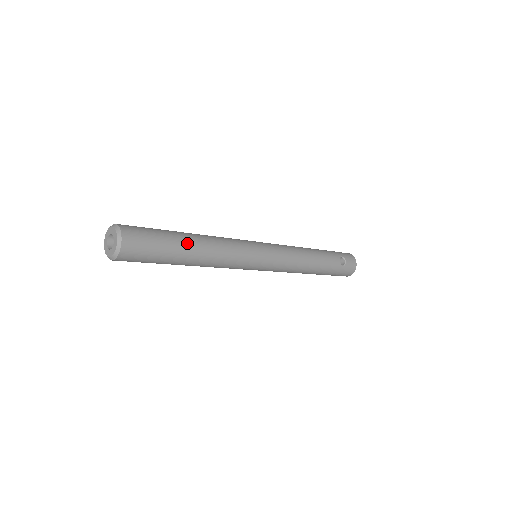
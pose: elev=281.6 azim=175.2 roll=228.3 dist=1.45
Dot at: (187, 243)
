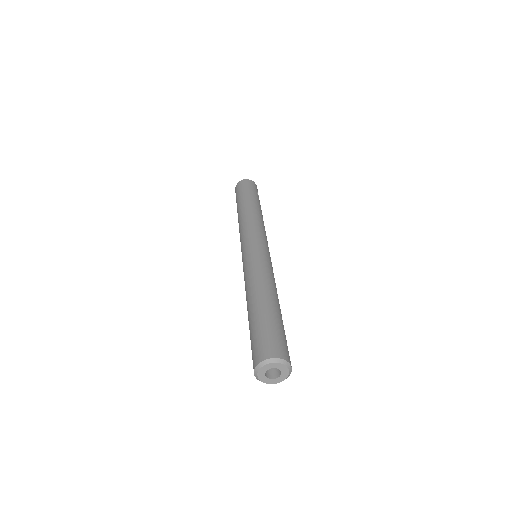
Dot at: occluded
